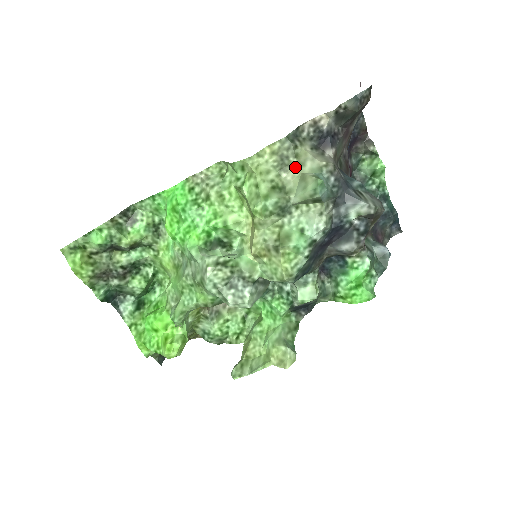
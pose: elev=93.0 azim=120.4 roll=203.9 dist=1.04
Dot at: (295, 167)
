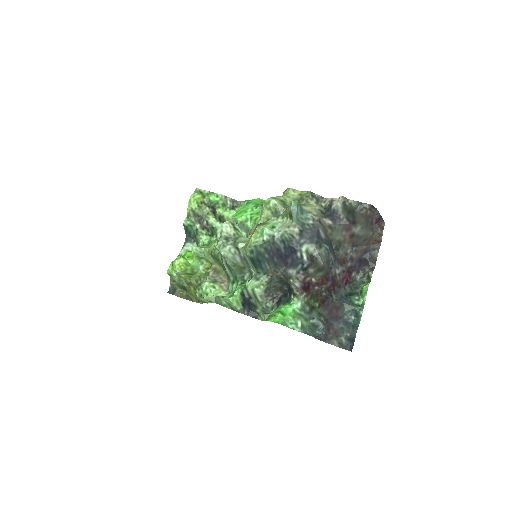
Dot at: (301, 204)
